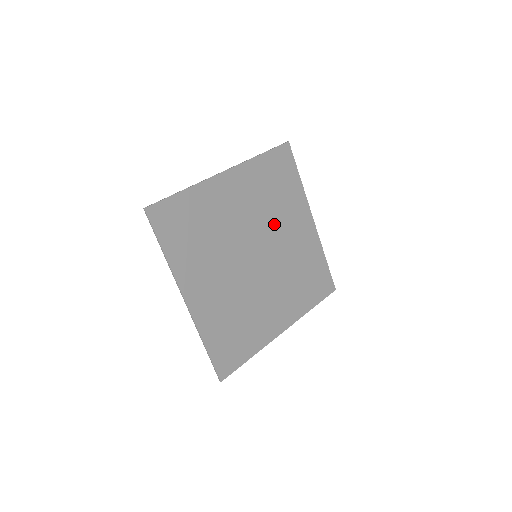
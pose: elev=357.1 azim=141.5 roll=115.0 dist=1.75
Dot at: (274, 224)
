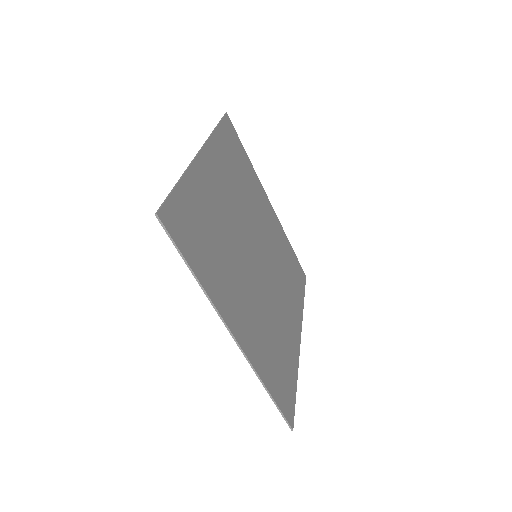
Dot at: (252, 213)
